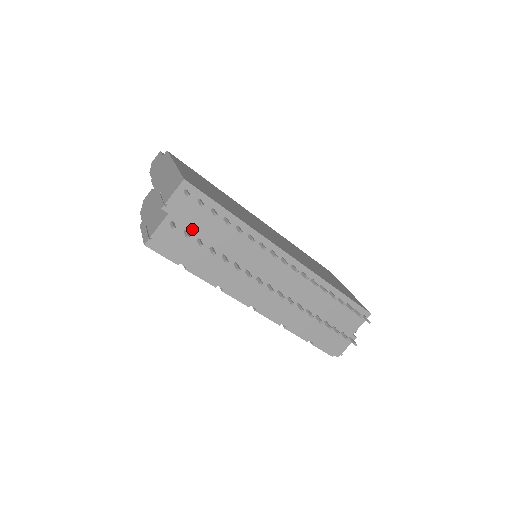
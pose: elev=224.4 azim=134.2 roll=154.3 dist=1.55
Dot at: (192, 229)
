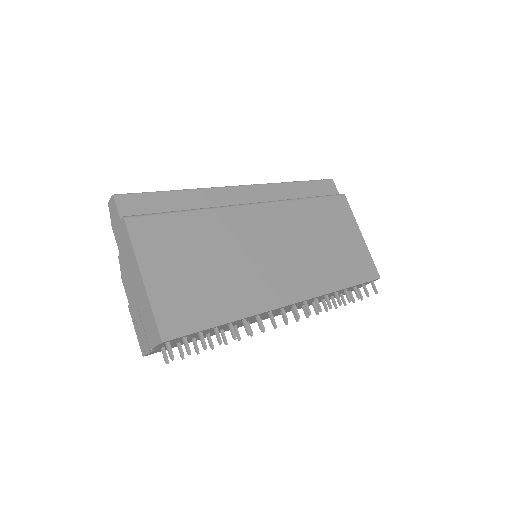
Dot at: occluded
